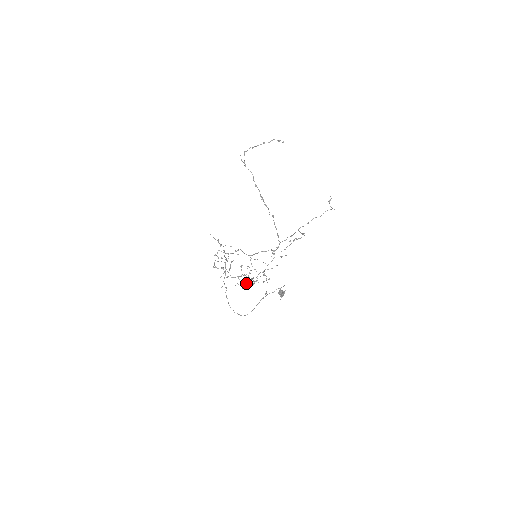
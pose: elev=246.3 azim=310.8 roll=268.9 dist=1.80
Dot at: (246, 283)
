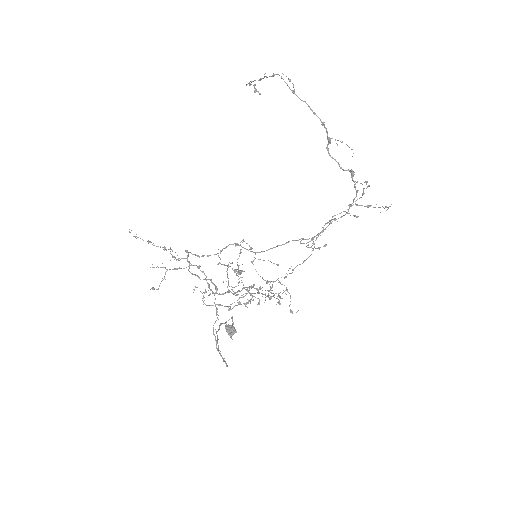
Dot at: (273, 296)
